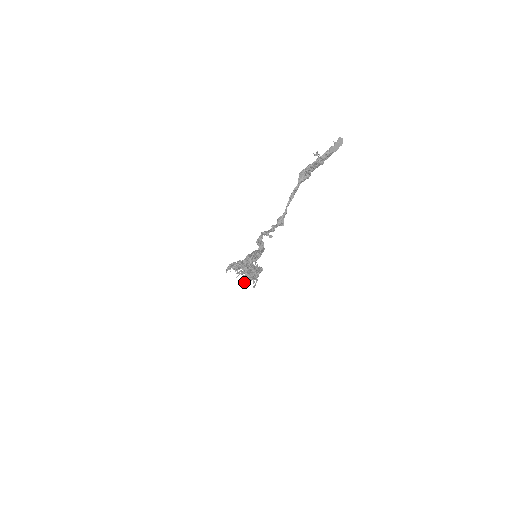
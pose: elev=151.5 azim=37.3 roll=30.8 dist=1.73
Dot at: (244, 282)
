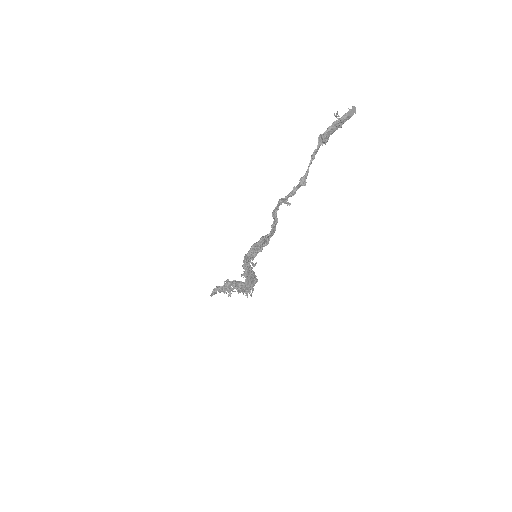
Dot at: occluded
